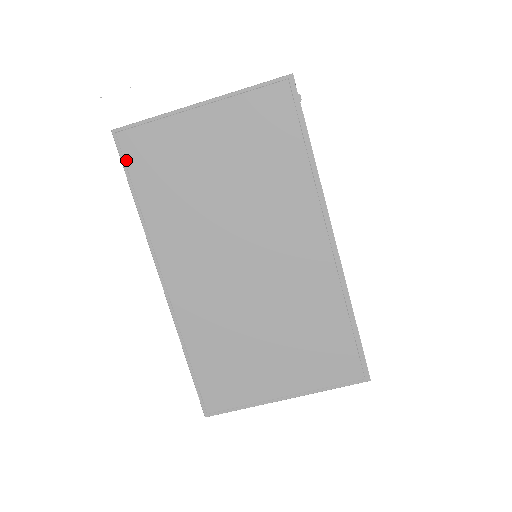
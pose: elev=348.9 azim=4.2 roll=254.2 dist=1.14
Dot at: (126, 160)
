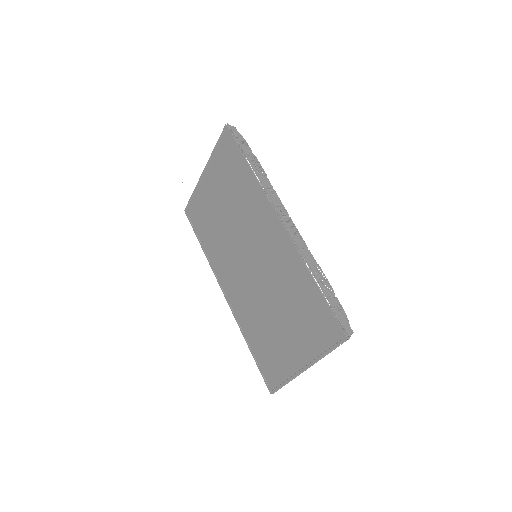
Dot at: (192, 224)
